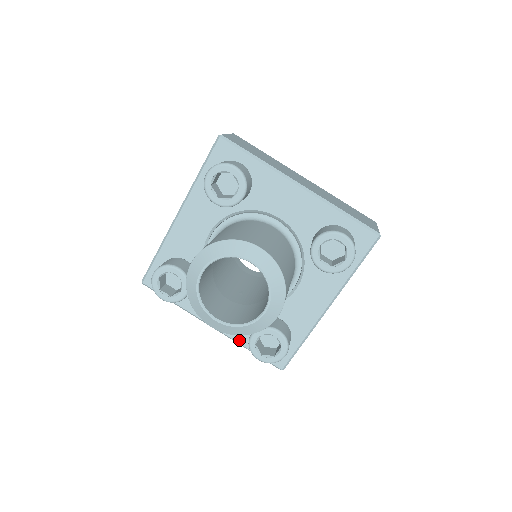
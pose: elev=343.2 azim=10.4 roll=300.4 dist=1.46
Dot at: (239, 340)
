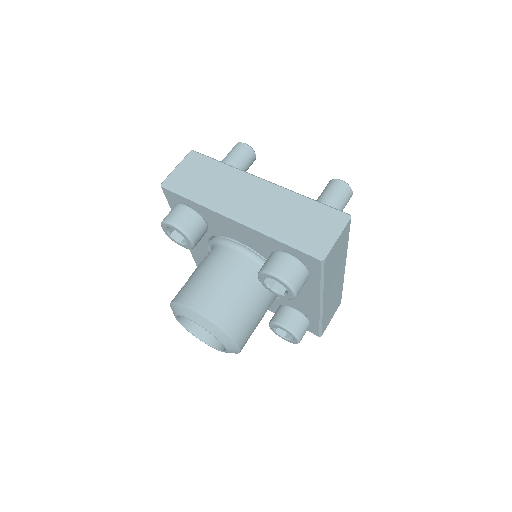
Dot at: occluded
